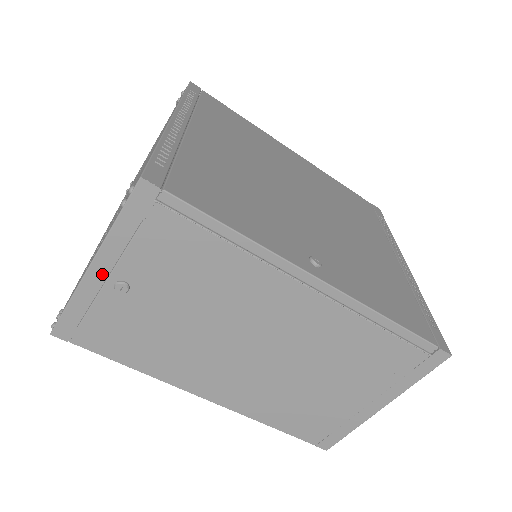
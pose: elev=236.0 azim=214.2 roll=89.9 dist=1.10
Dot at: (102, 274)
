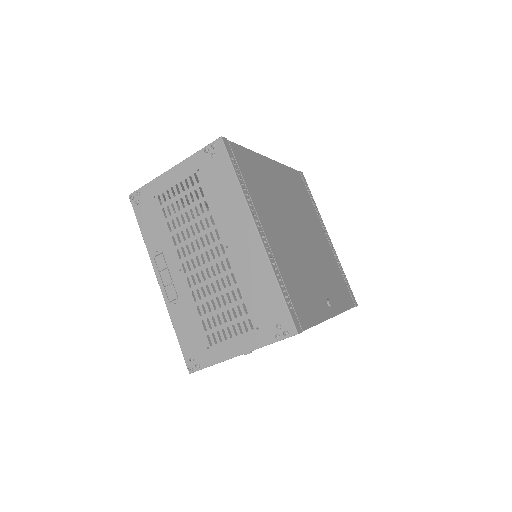
Dot at: occluded
